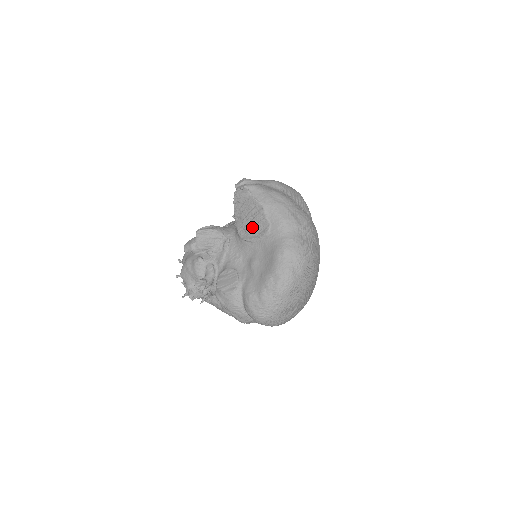
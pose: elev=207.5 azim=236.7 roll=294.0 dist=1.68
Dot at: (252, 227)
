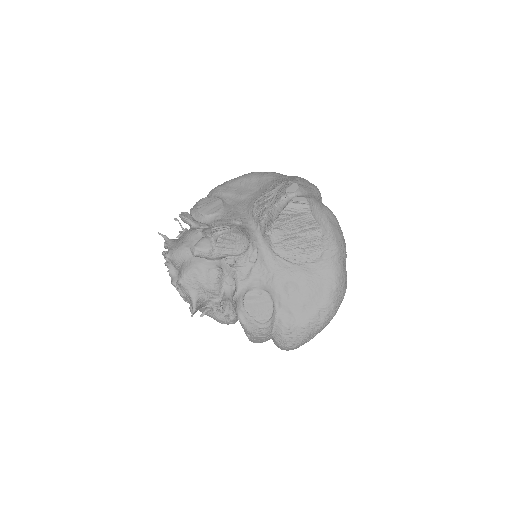
Dot at: (297, 246)
